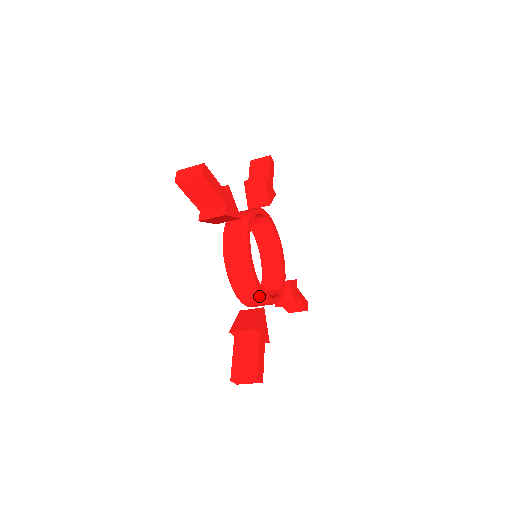
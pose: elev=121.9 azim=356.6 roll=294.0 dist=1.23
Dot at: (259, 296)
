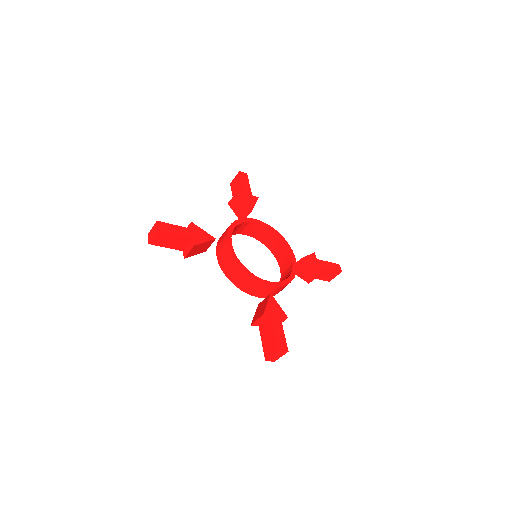
Dot at: (264, 286)
